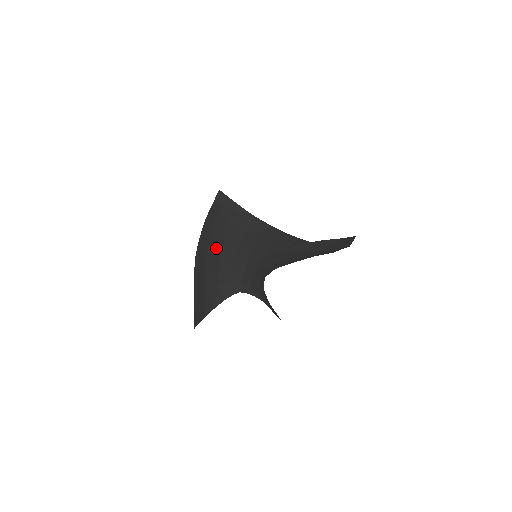
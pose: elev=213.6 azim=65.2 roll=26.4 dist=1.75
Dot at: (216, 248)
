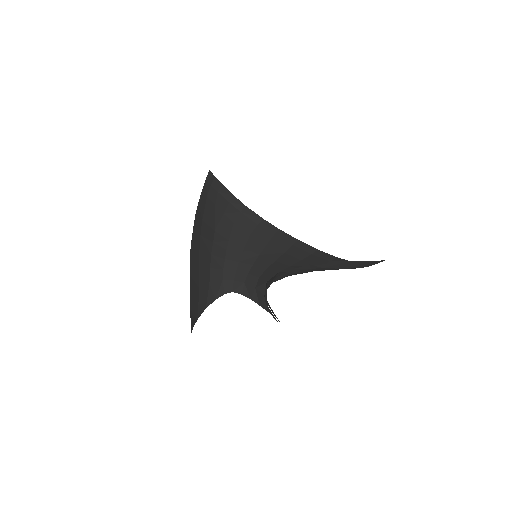
Dot at: (207, 239)
